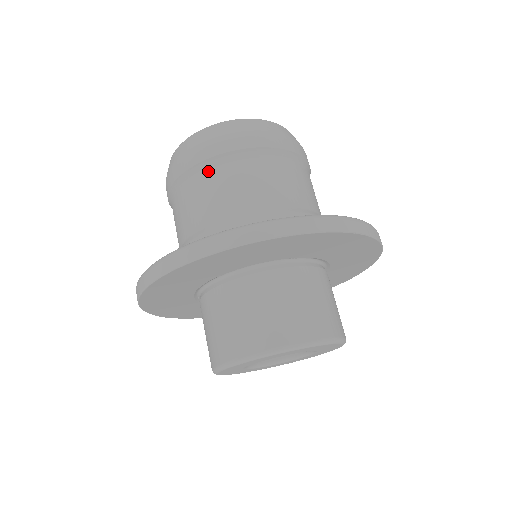
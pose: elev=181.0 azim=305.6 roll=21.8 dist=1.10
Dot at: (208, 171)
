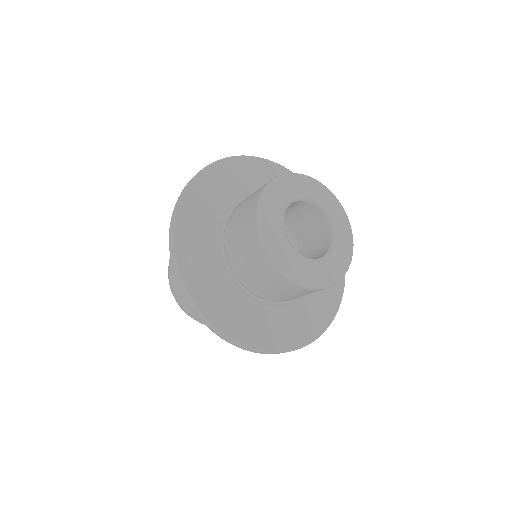
Dot at: occluded
